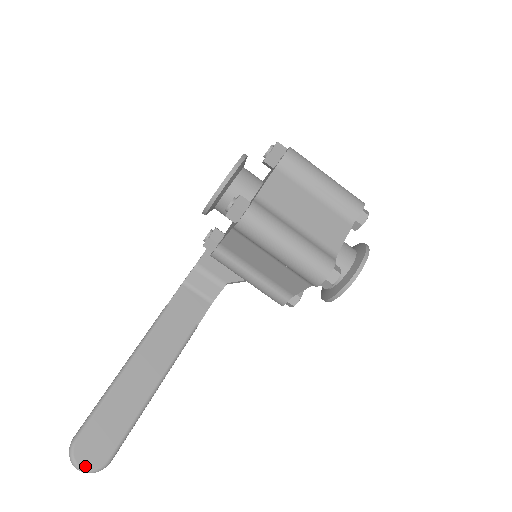
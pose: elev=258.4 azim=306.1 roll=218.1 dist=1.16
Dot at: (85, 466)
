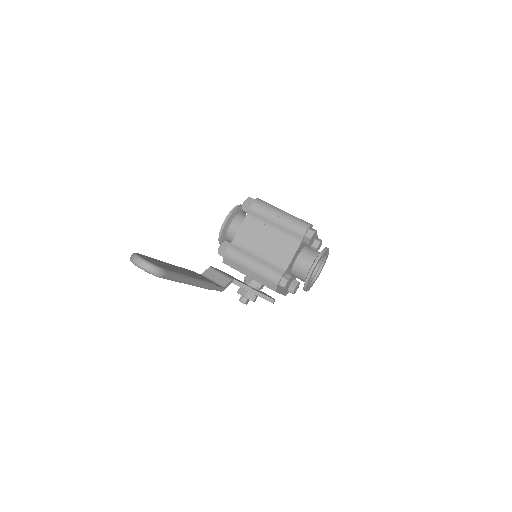
Dot at: (147, 260)
